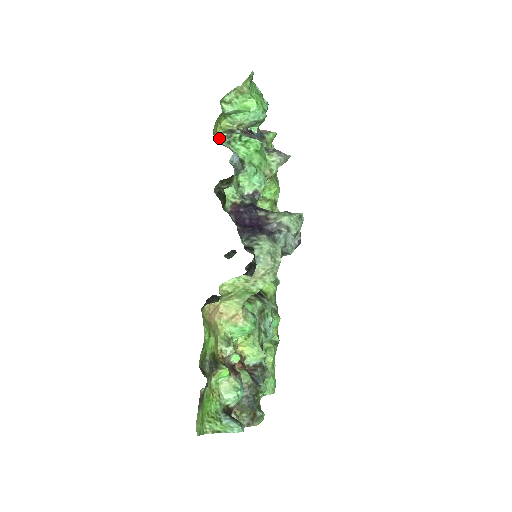
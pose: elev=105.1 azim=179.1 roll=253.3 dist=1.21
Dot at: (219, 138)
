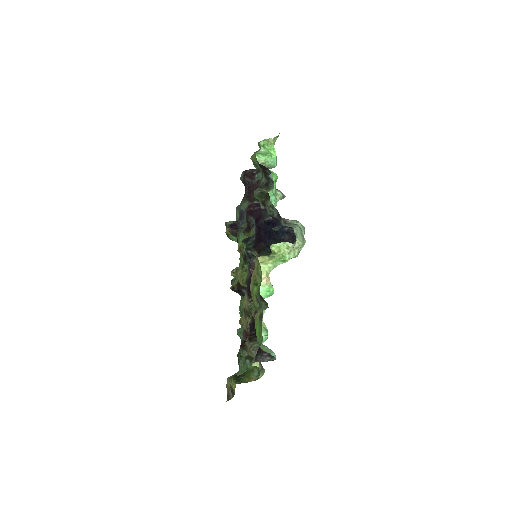
Dot at: (253, 164)
